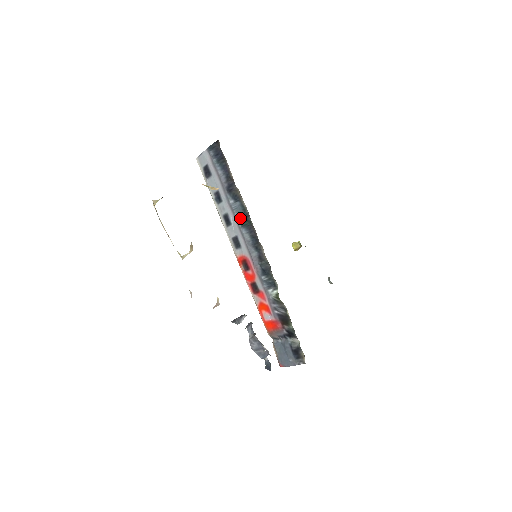
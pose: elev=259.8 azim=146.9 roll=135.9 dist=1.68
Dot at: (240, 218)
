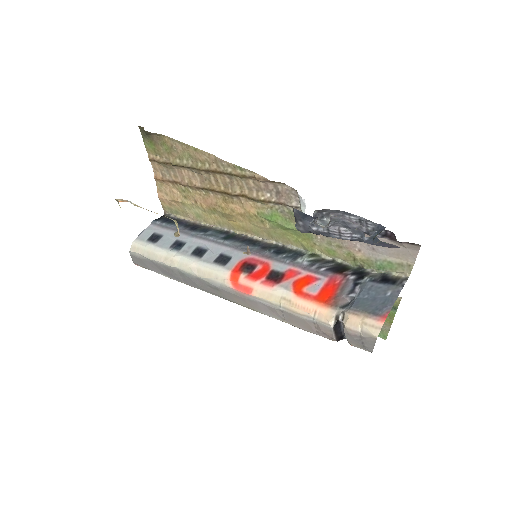
Dot at: (218, 237)
